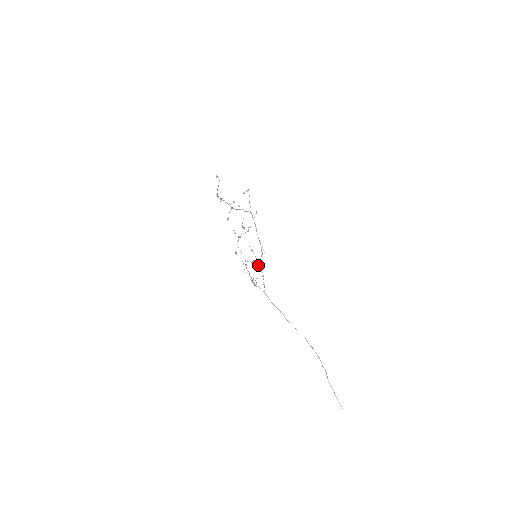
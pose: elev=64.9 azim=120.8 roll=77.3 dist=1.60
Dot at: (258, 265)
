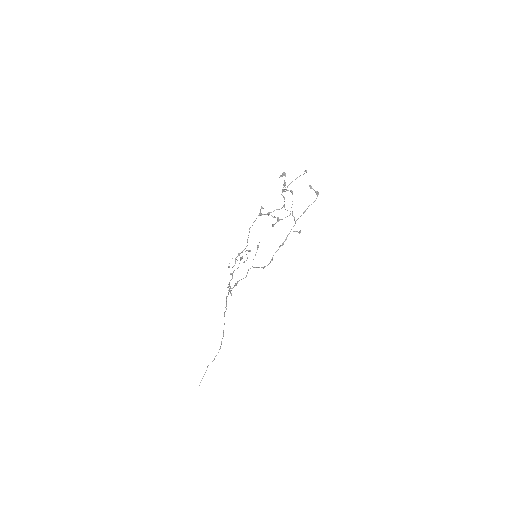
Dot at: occluded
